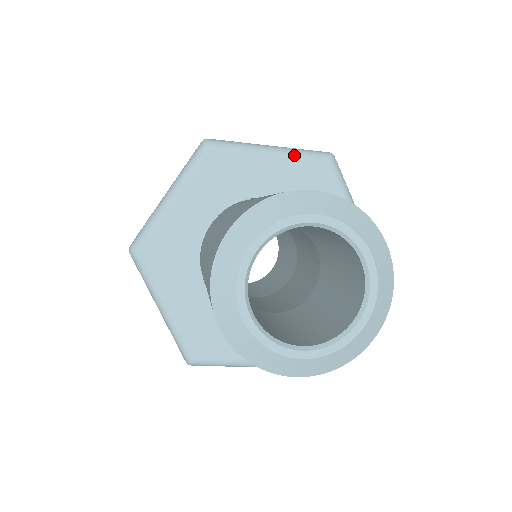
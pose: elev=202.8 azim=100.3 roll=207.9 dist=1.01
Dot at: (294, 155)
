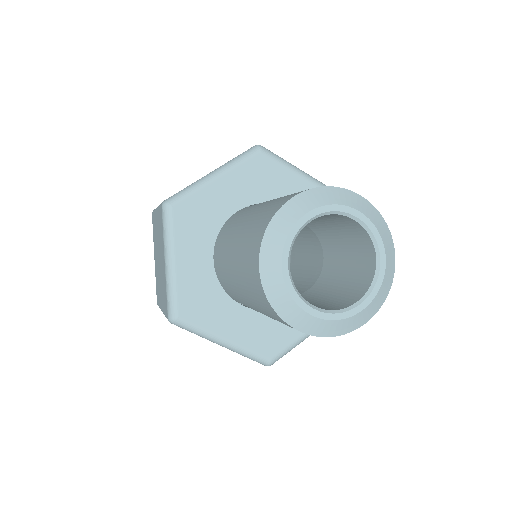
Dot at: (320, 186)
